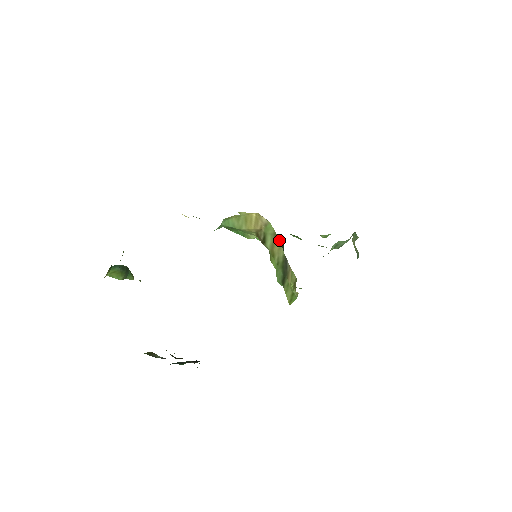
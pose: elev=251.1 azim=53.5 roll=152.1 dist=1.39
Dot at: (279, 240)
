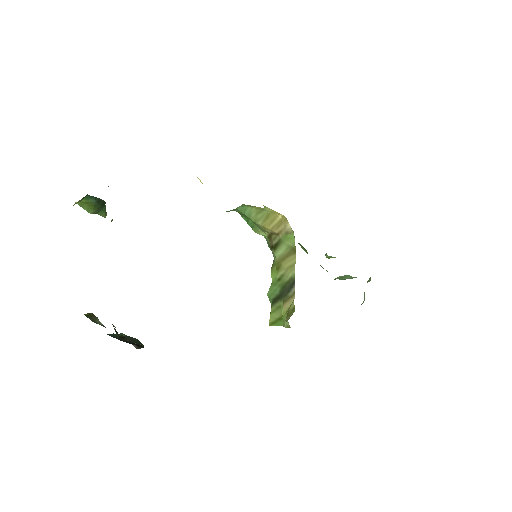
Dot at: (295, 258)
